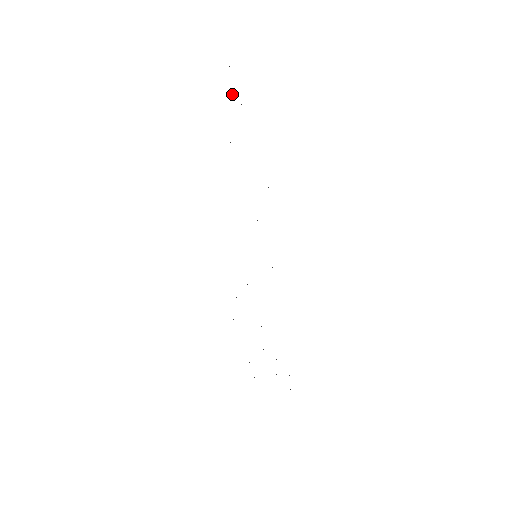
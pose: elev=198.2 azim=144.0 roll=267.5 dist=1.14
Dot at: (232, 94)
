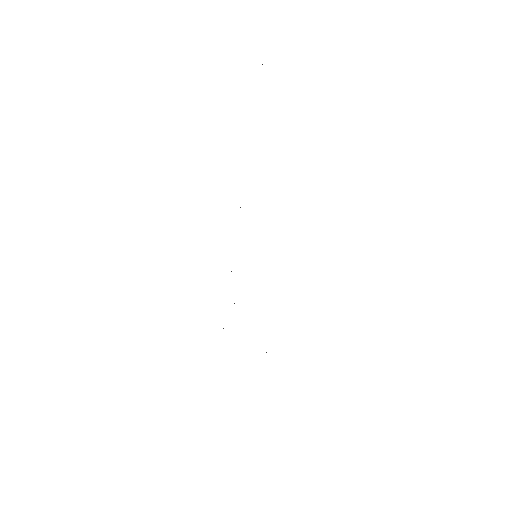
Dot at: occluded
